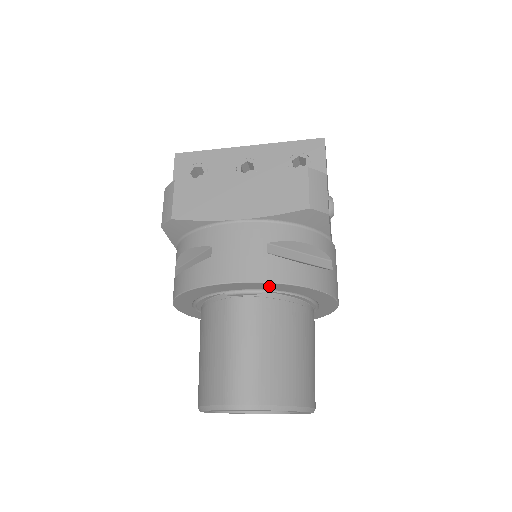
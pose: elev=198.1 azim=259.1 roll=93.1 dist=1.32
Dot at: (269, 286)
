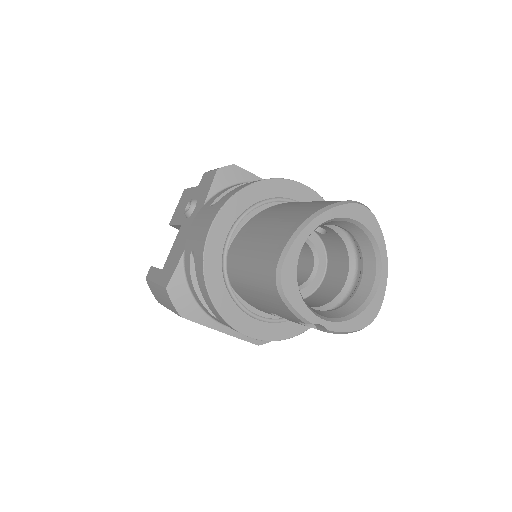
Dot at: occluded
